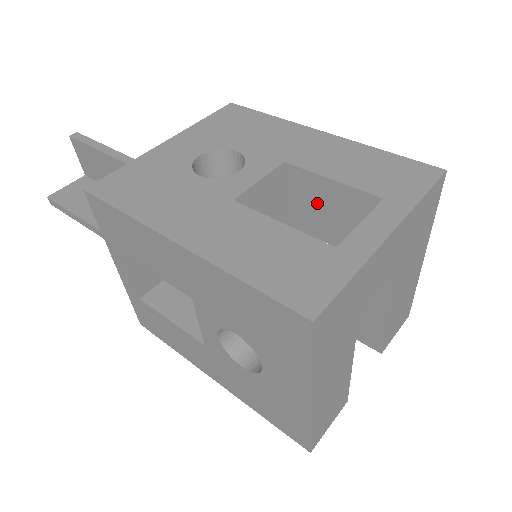
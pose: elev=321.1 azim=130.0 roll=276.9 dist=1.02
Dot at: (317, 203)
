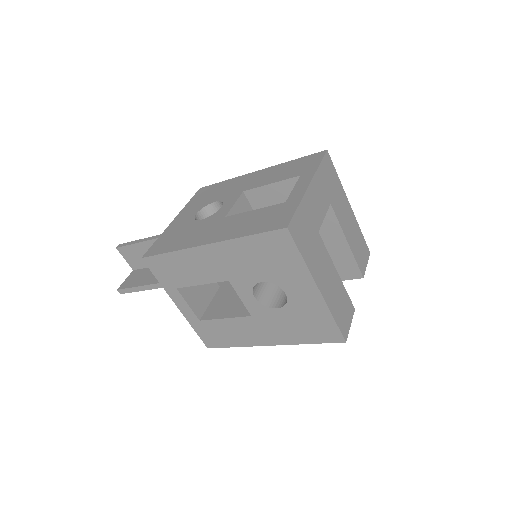
Dot at: (272, 203)
